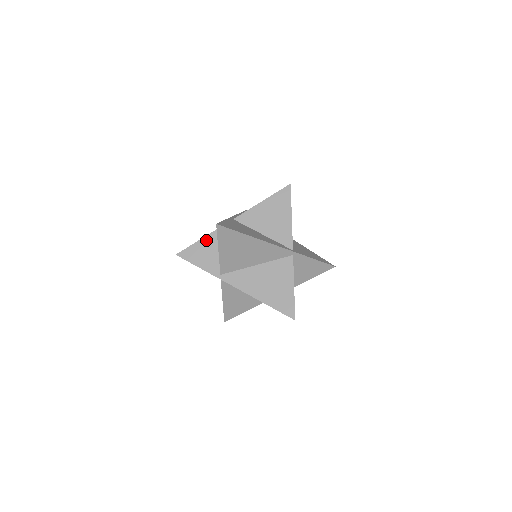
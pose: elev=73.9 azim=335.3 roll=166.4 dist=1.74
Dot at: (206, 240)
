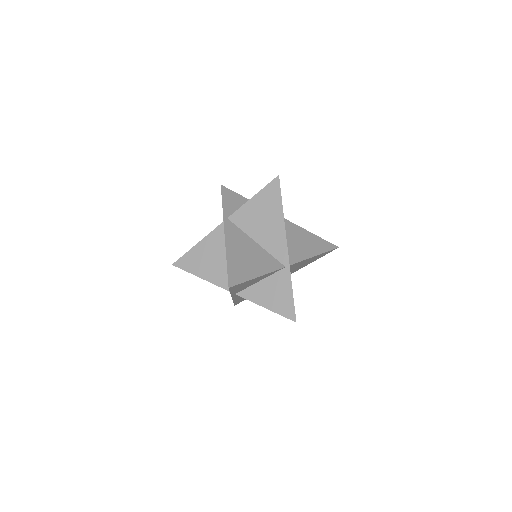
Dot at: occluded
